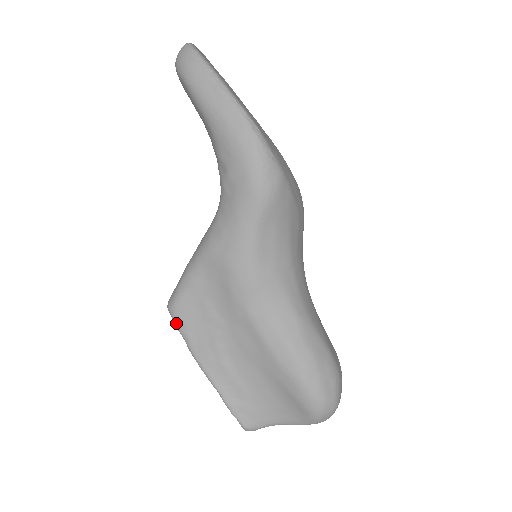
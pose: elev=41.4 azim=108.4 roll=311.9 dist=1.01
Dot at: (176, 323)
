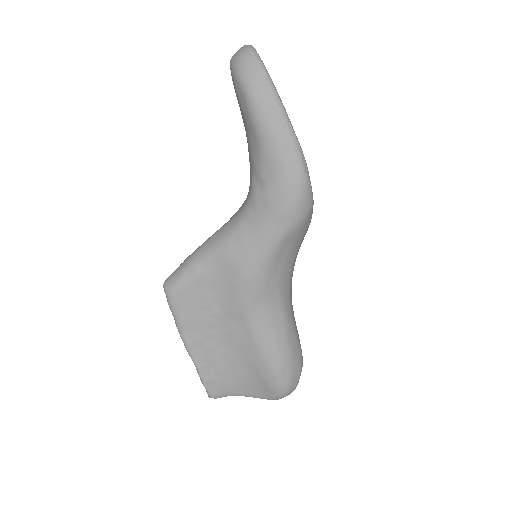
Dot at: (171, 305)
